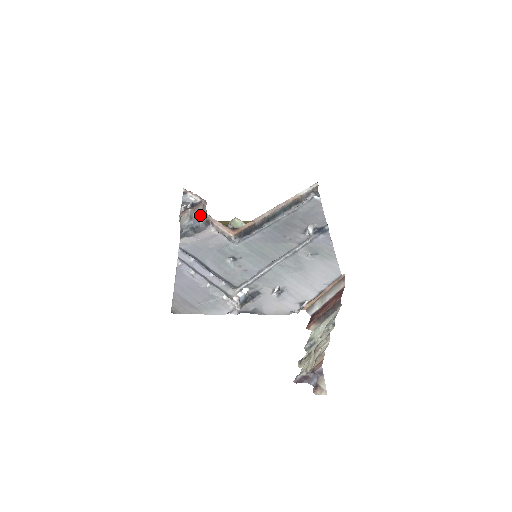
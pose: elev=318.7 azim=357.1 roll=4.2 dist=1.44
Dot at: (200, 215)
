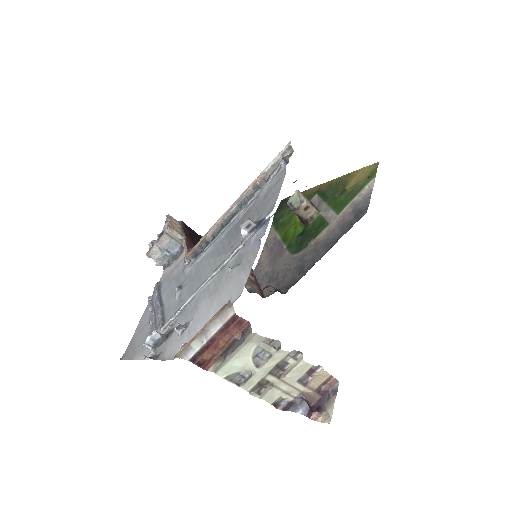
Dot at: (172, 242)
